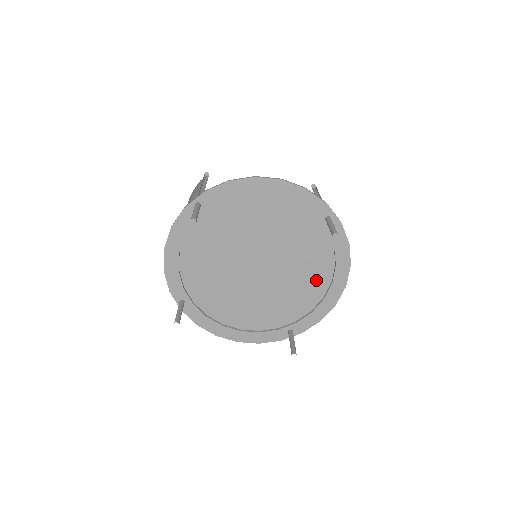
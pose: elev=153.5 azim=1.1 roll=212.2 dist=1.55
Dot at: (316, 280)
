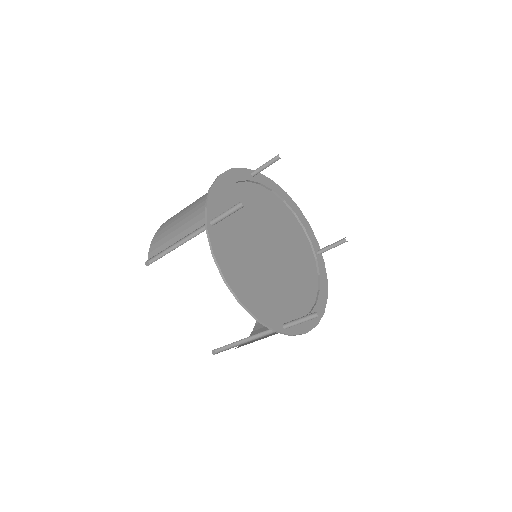
Dot at: (306, 293)
